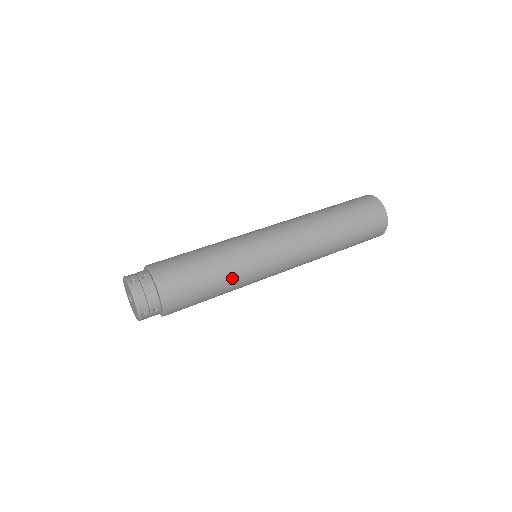
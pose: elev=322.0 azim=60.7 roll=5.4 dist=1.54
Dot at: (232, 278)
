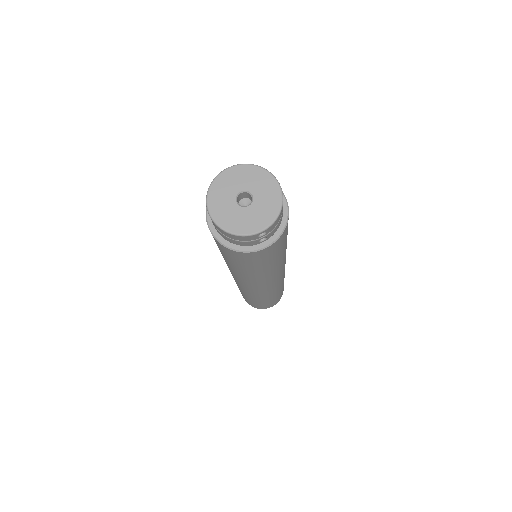
Dot at: occluded
